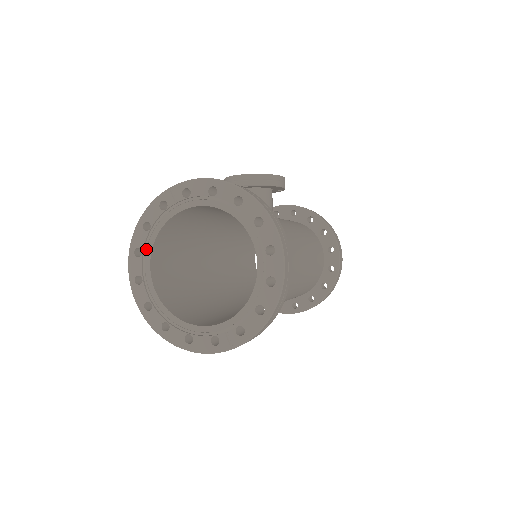
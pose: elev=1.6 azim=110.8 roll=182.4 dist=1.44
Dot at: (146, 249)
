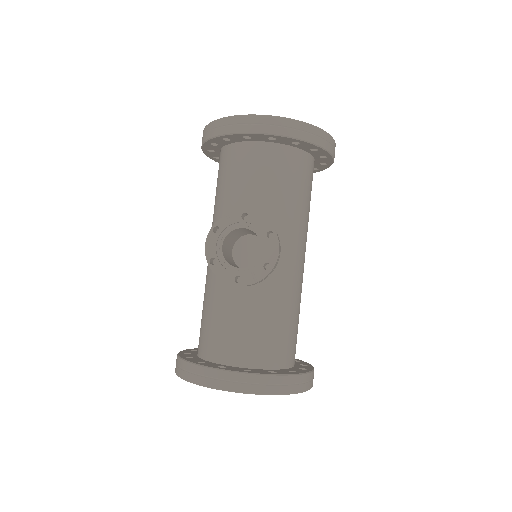
Dot at: occluded
